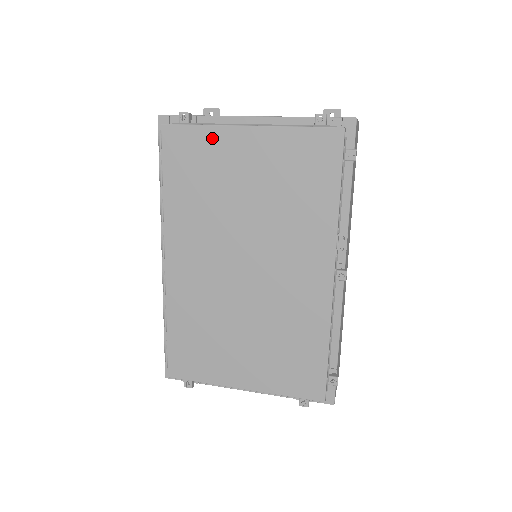
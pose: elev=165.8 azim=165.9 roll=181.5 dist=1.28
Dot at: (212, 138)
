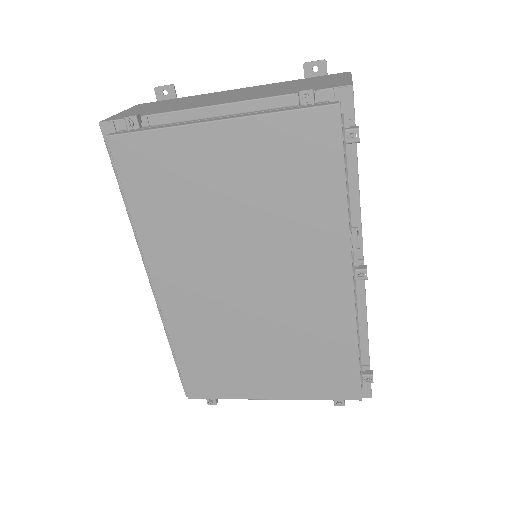
Dot at: (173, 143)
